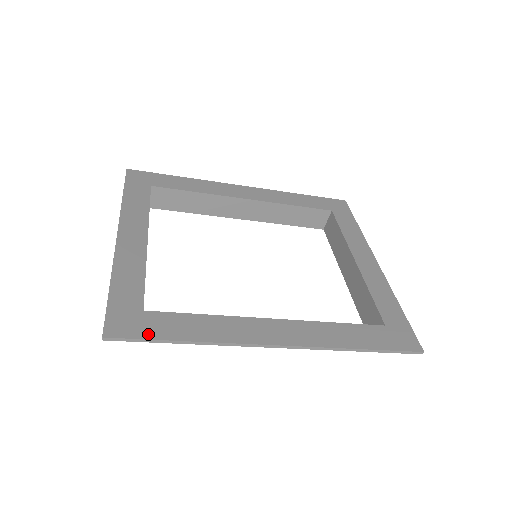
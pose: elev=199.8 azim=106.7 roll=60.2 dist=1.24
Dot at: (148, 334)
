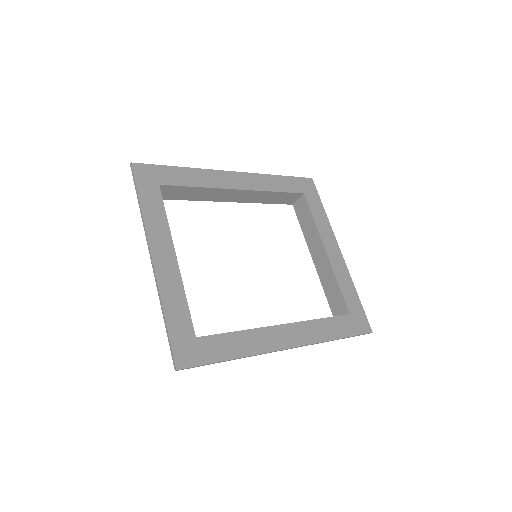
Dot at: (206, 359)
